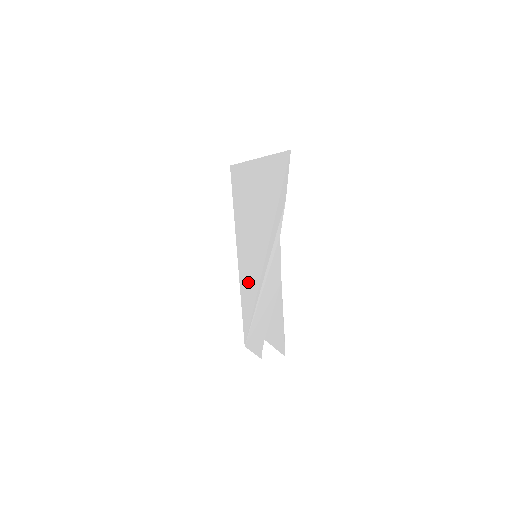
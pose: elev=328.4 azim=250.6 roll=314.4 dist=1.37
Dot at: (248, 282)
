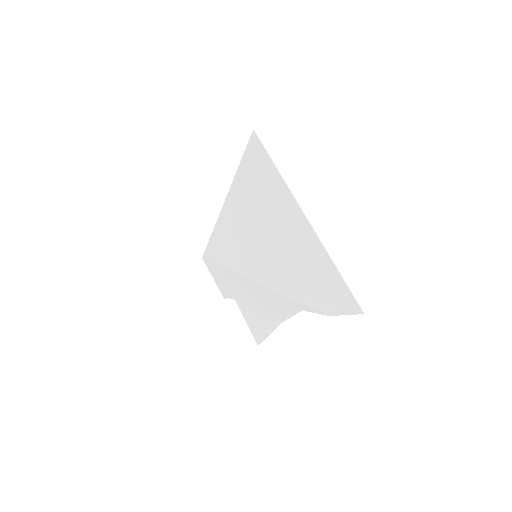
Dot at: (232, 246)
